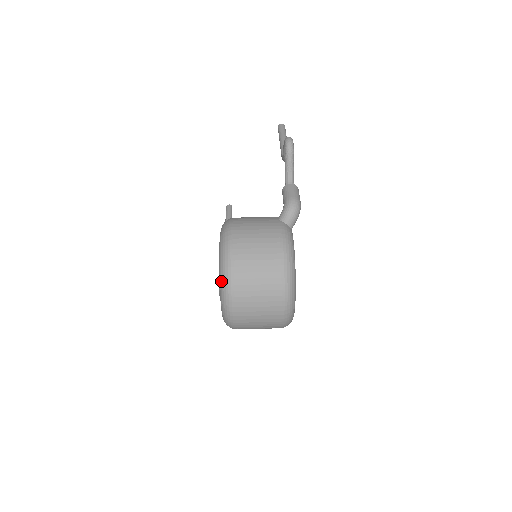
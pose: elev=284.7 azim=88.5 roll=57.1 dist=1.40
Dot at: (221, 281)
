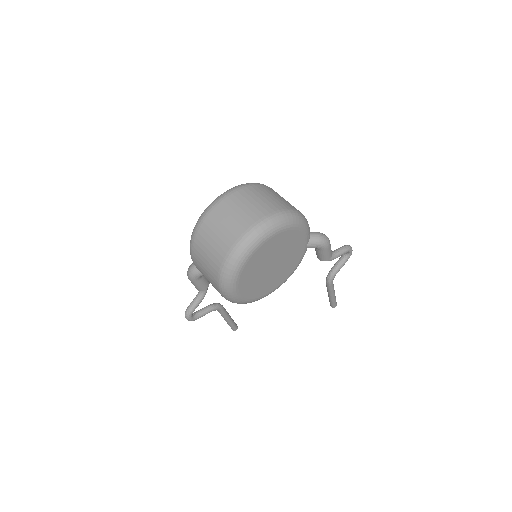
Dot at: occluded
